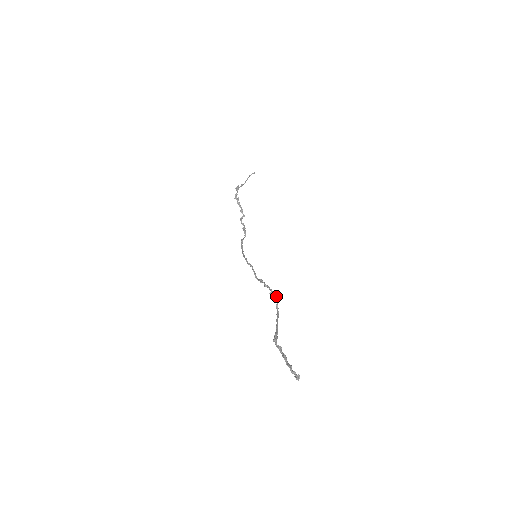
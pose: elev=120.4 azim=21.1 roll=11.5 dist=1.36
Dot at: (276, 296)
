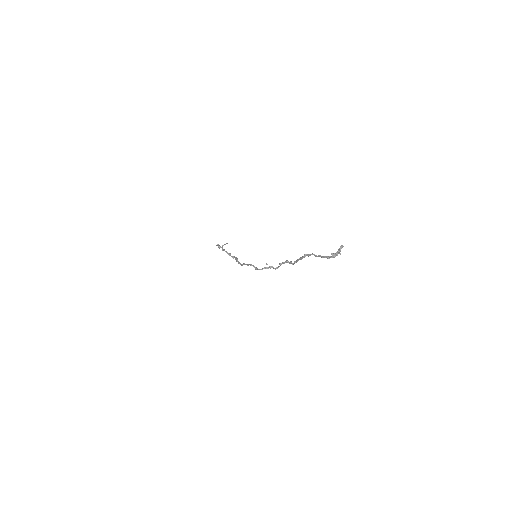
Dot at: (287, 260)
